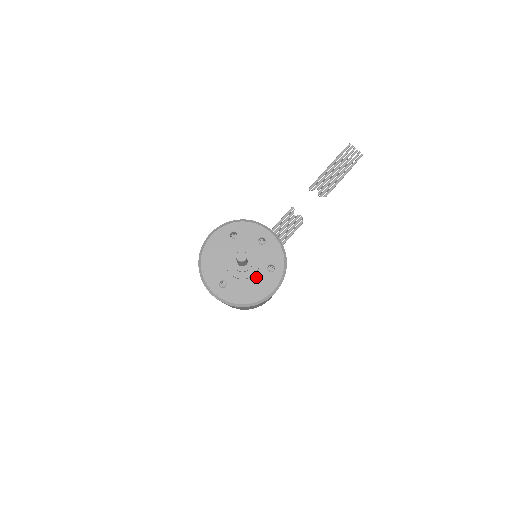
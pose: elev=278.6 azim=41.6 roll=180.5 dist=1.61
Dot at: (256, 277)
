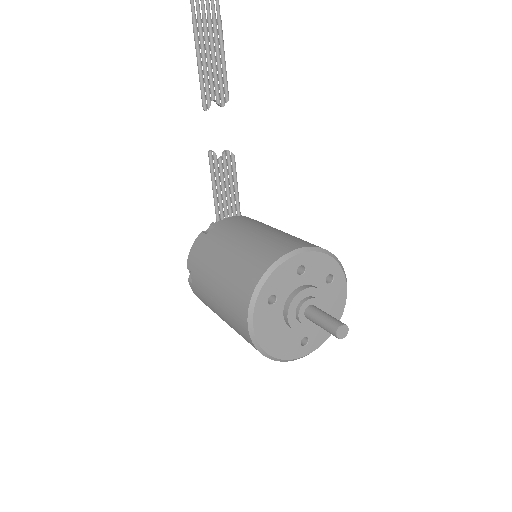
Dot at: occluded
